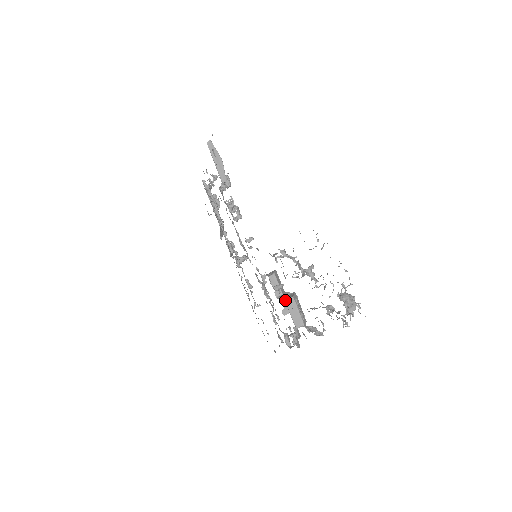
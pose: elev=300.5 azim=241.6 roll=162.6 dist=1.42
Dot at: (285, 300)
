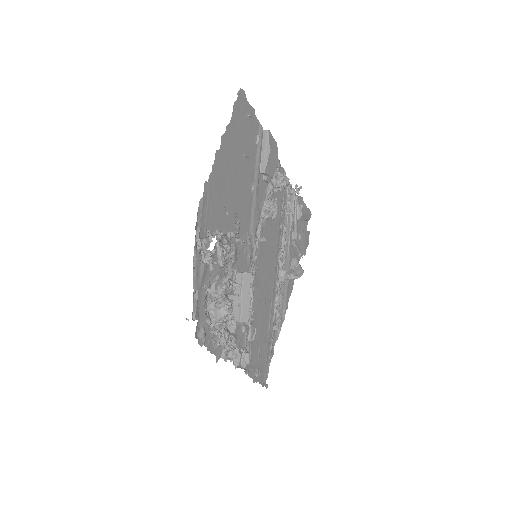
Dot at: occluded
